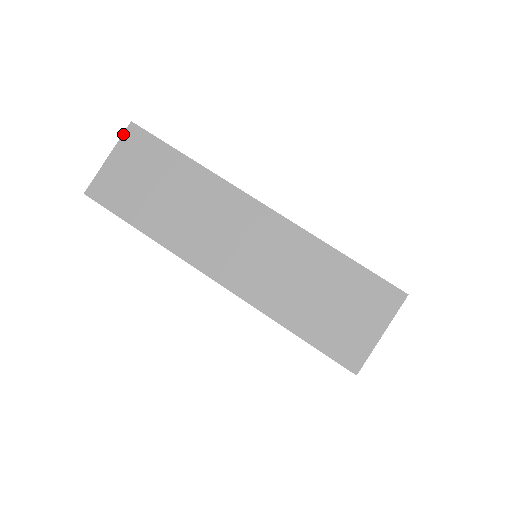
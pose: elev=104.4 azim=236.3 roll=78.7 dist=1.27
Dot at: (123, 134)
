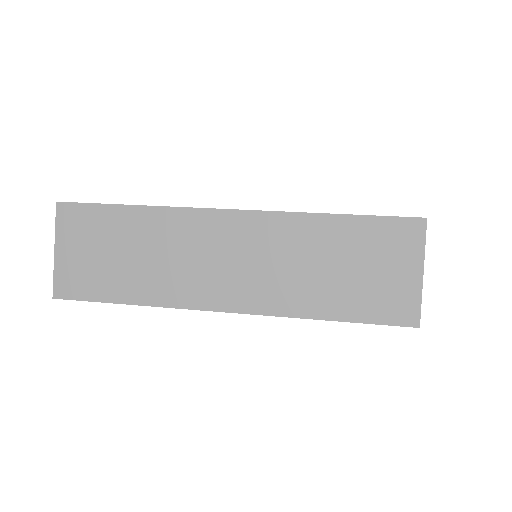
Dot at: (56, 219)
